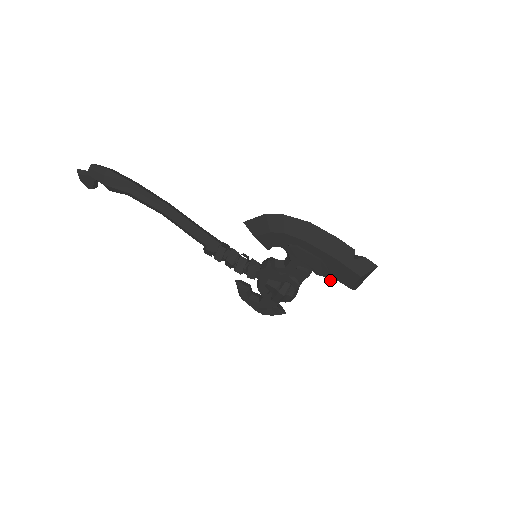
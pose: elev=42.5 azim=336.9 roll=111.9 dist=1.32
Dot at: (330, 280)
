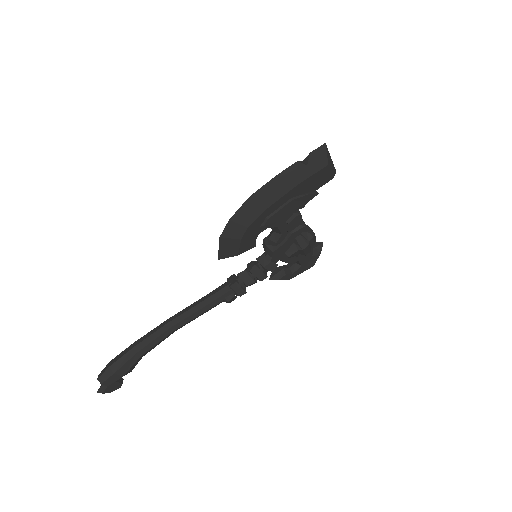
Dot at: occluded
